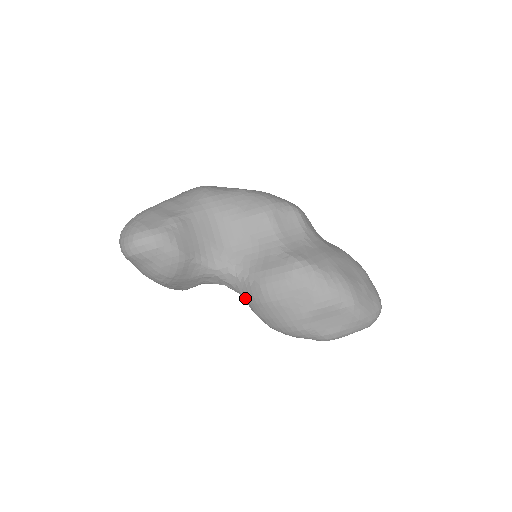
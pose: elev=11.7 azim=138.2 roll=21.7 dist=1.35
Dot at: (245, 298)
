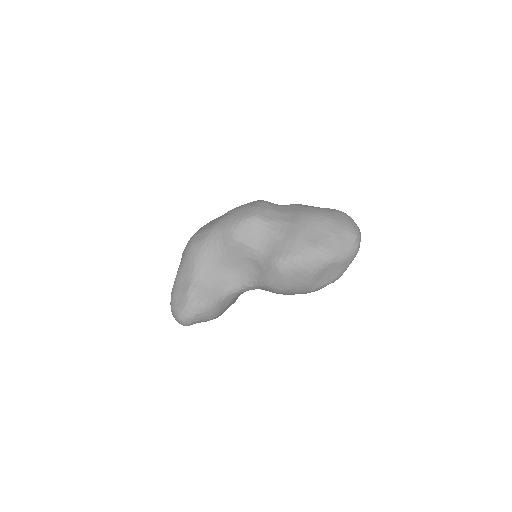
Dot at: occluded
